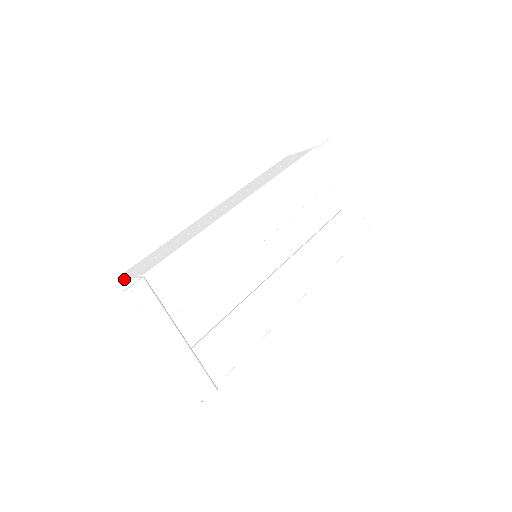
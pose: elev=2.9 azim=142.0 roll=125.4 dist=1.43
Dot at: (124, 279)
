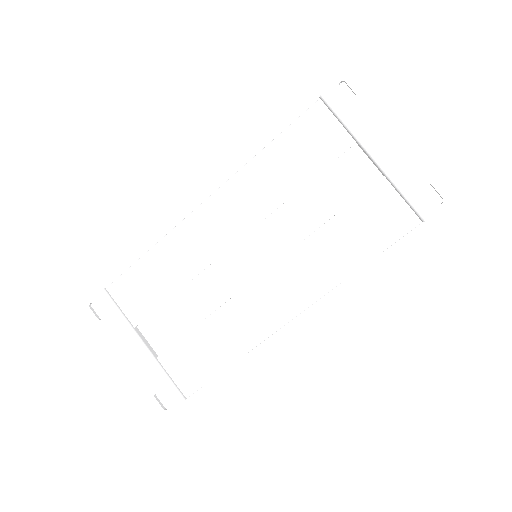
Dot at: occluded
